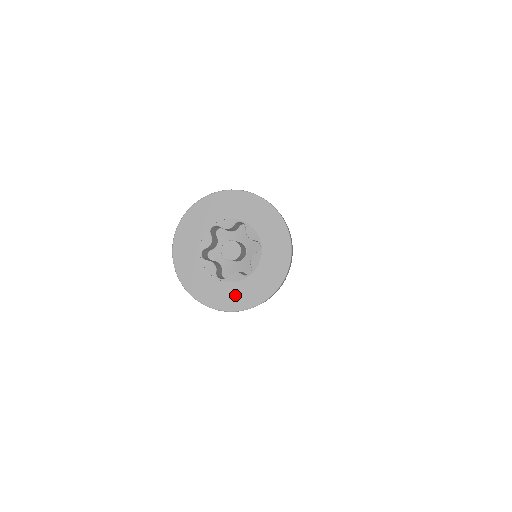
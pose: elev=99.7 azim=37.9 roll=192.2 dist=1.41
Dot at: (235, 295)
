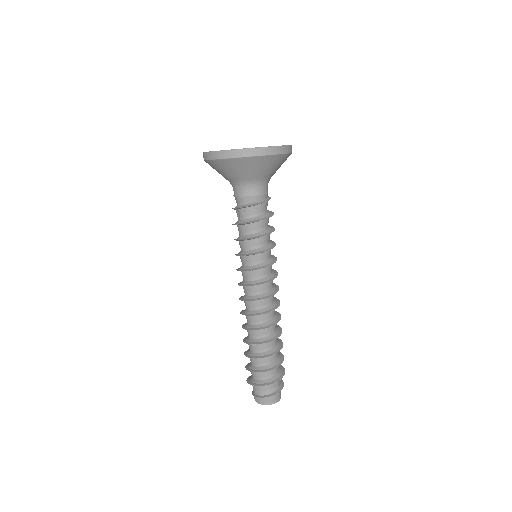
Dot at: occluded
